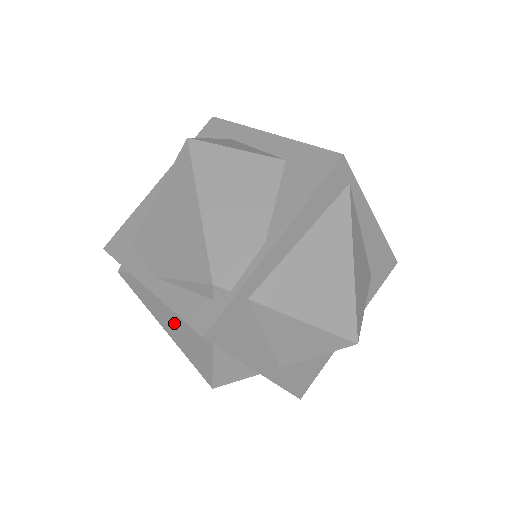
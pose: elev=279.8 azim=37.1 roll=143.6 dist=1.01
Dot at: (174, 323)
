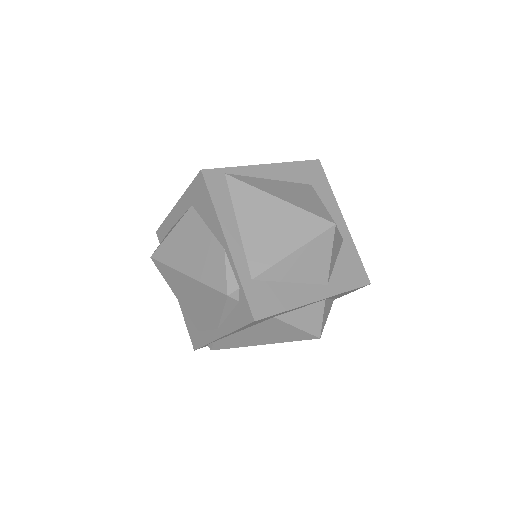
Dot at: (258, 335)
